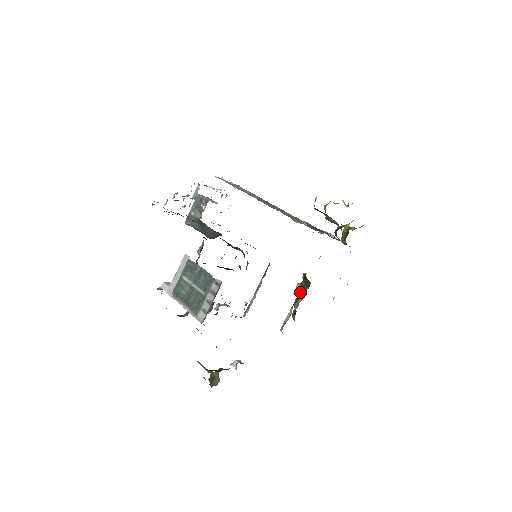
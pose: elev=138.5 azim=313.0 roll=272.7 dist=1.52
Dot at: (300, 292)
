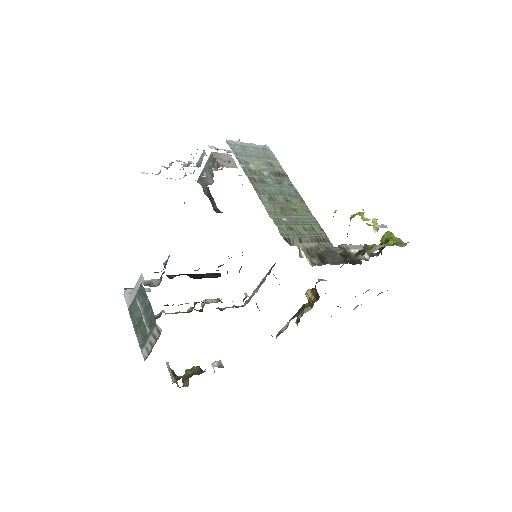
Dot at: (300, 309)
